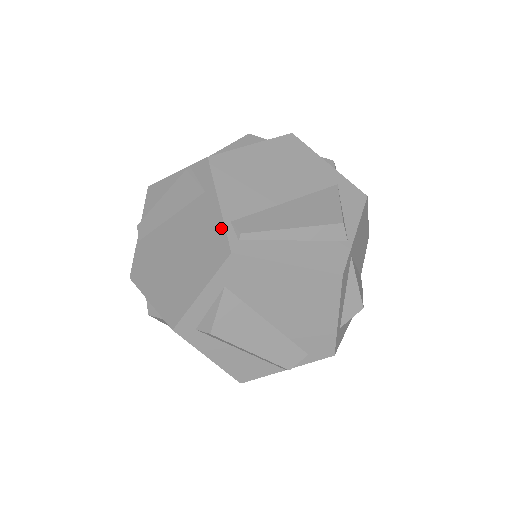
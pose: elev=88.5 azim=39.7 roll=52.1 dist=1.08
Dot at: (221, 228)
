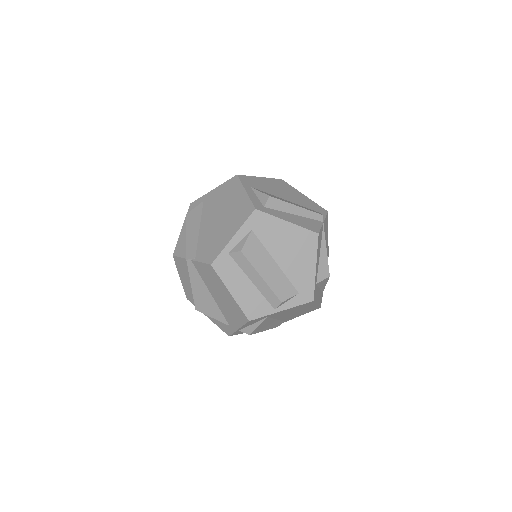
Dot at: (224, 184)
